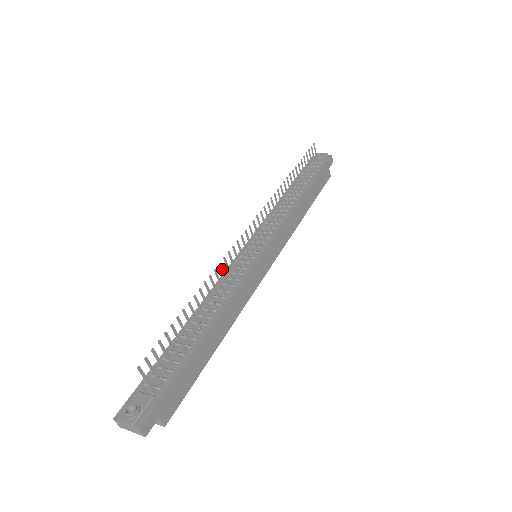
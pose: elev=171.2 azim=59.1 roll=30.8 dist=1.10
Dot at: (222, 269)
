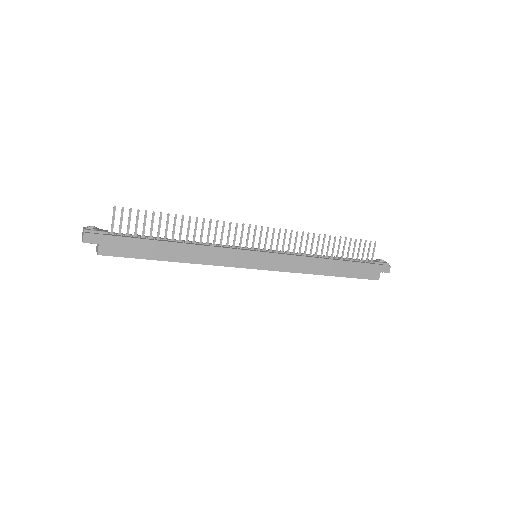
Dot at: (217, 226)
